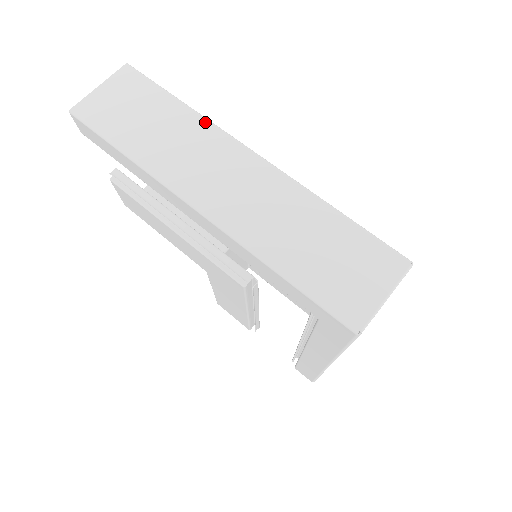
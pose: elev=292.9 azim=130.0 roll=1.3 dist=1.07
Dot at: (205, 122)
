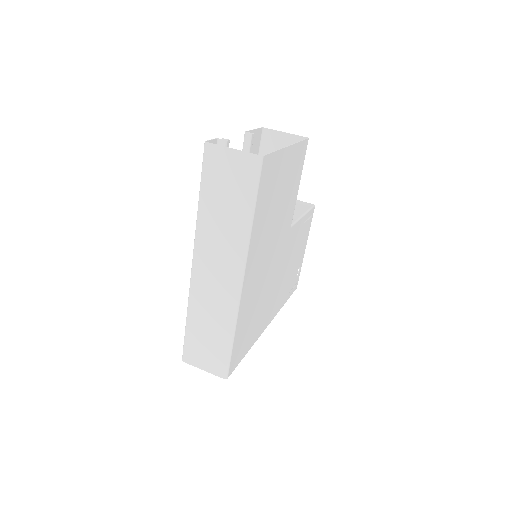
Dot at: (245, 241)
